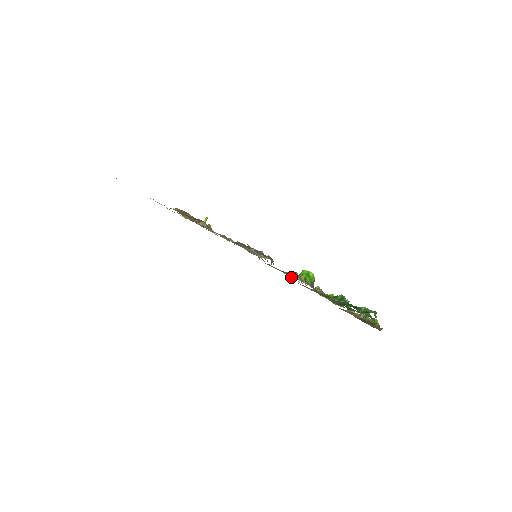
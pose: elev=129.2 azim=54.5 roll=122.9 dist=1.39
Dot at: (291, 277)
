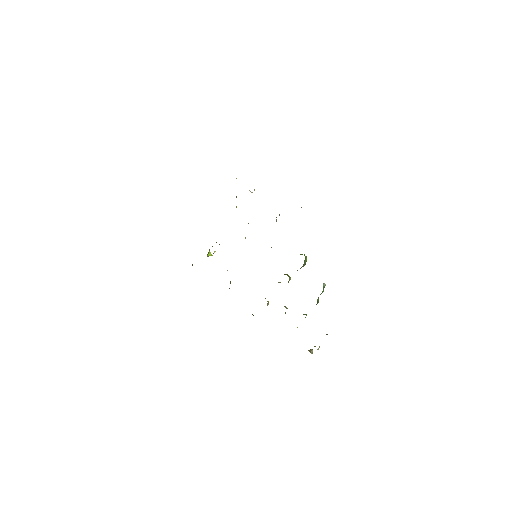
Dot at: occluded
